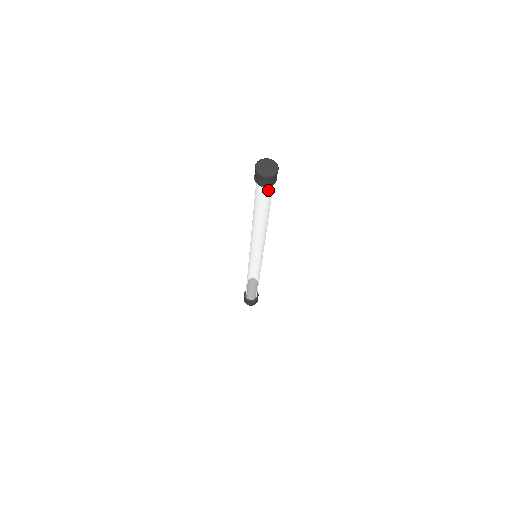
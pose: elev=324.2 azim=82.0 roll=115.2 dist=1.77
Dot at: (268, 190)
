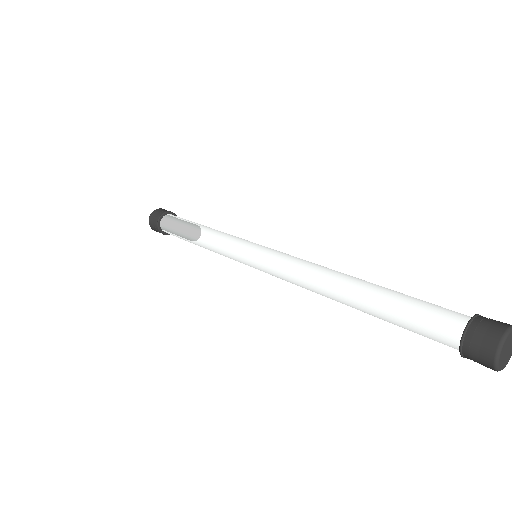
Dot at: occluded
